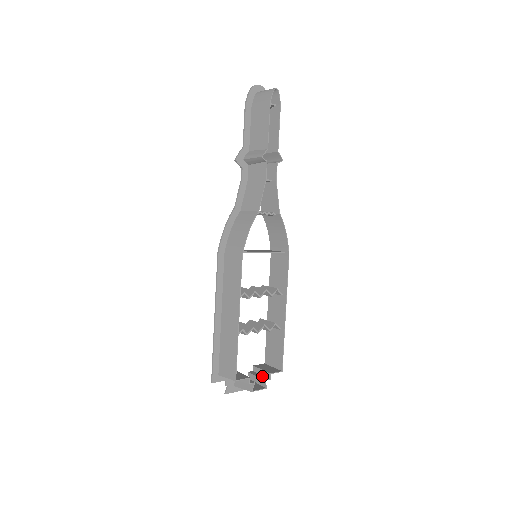
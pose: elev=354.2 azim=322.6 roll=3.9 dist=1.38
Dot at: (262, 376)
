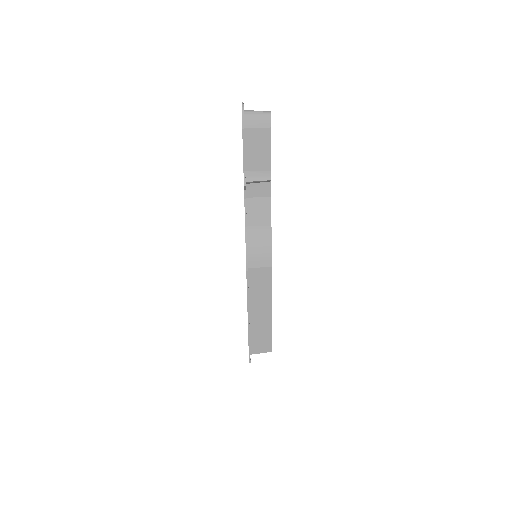
Dot at: occluded
